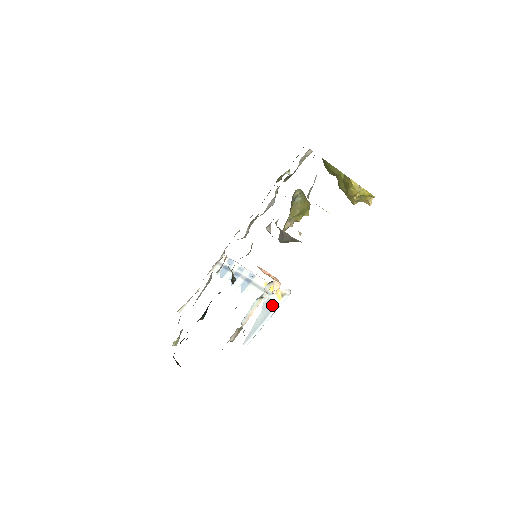
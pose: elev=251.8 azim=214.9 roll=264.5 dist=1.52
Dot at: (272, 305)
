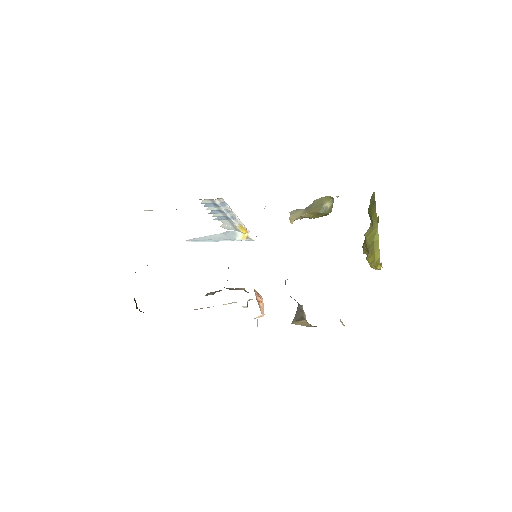
Dot at: (233, 237)
